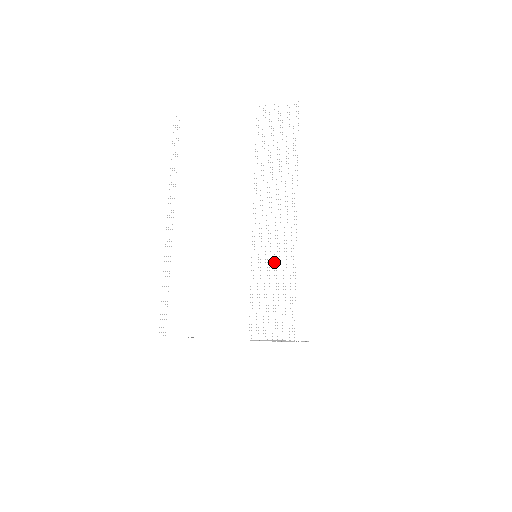
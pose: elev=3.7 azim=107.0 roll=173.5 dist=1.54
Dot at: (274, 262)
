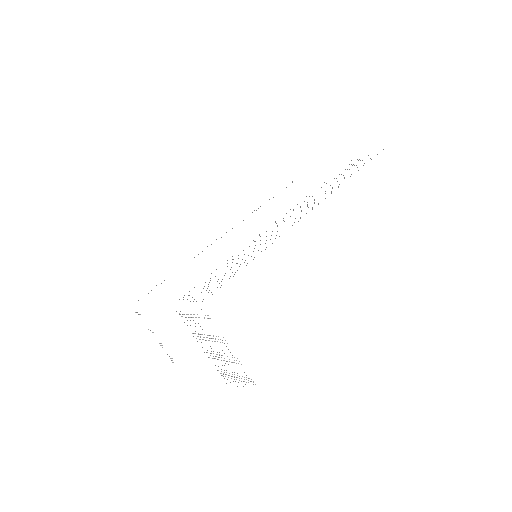
Dot at: occluded
